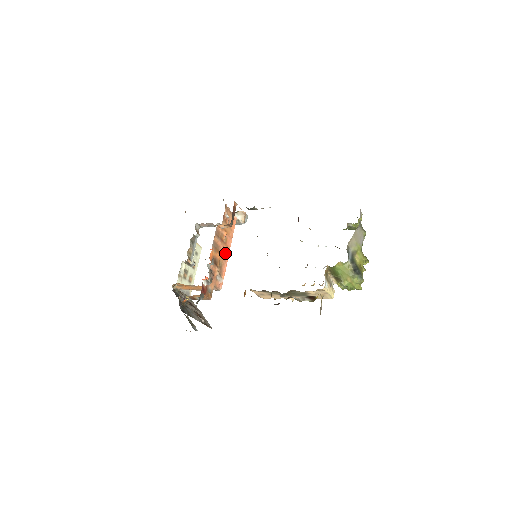
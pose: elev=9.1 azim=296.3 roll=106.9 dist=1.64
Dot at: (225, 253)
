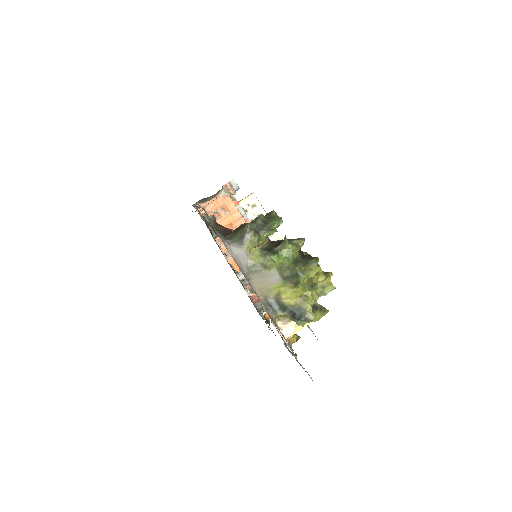
Dot at: occluded
